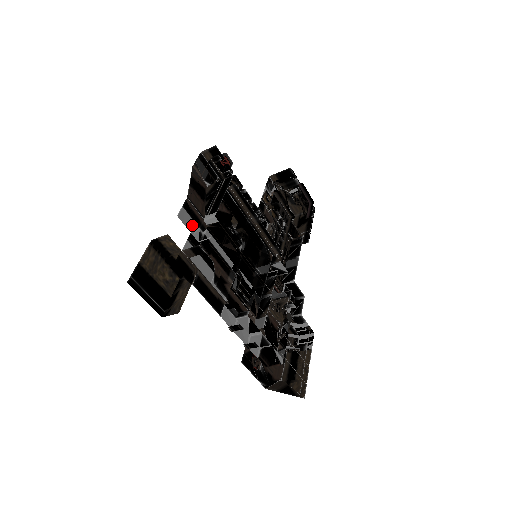
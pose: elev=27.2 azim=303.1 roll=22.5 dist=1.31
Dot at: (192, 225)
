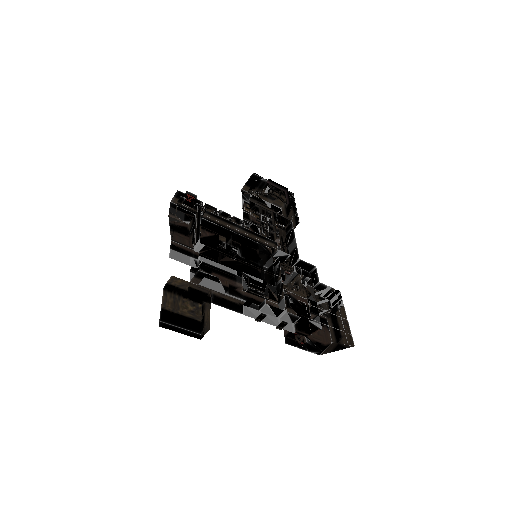
Dot at: (185, 259)
